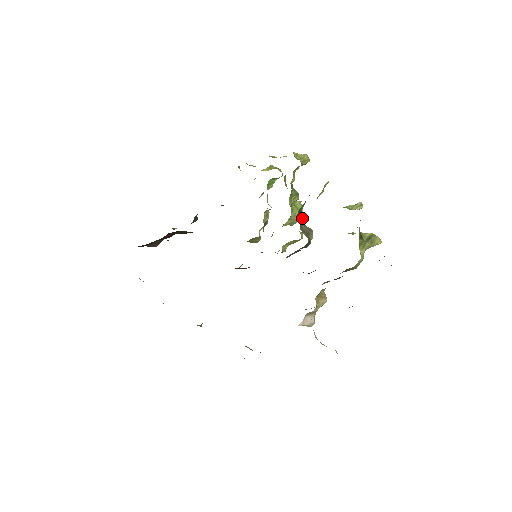
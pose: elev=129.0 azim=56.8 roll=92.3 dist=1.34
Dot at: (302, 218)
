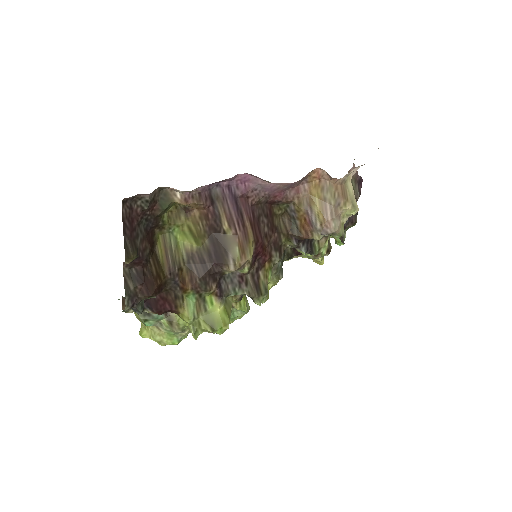
Dot at: occluded
